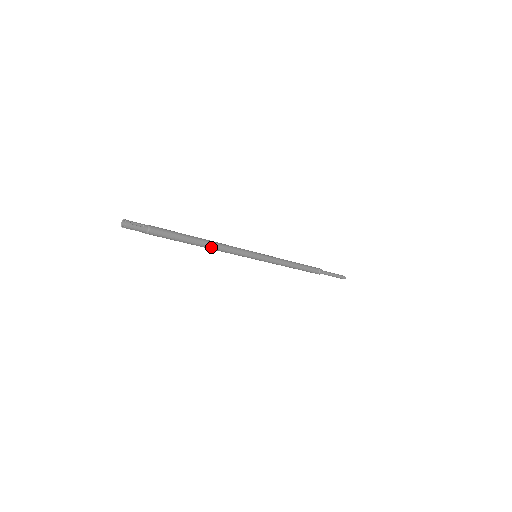
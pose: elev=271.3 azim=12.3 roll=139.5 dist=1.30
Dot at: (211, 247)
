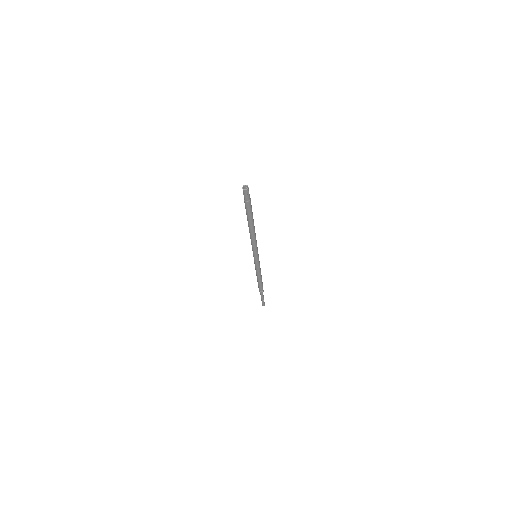
Dot at: occluded
